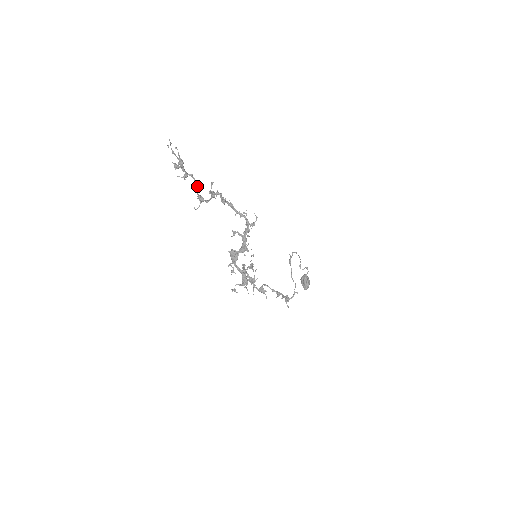
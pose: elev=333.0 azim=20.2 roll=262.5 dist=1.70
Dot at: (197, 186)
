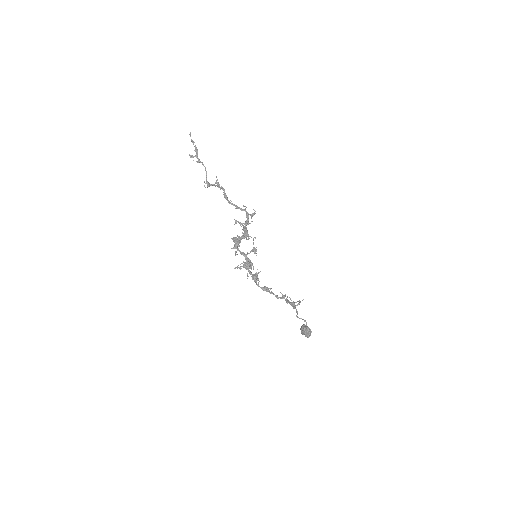
Dot at: (206, 173)
